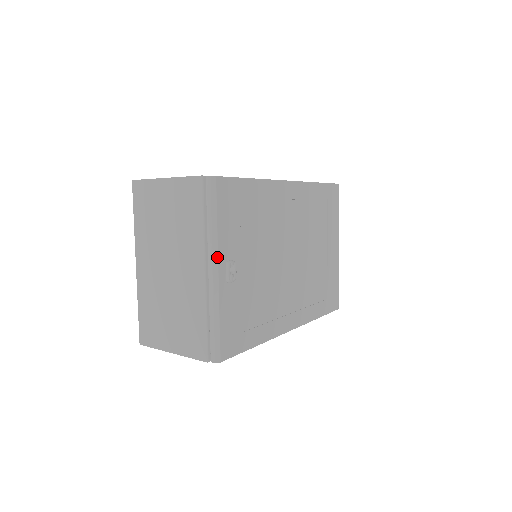
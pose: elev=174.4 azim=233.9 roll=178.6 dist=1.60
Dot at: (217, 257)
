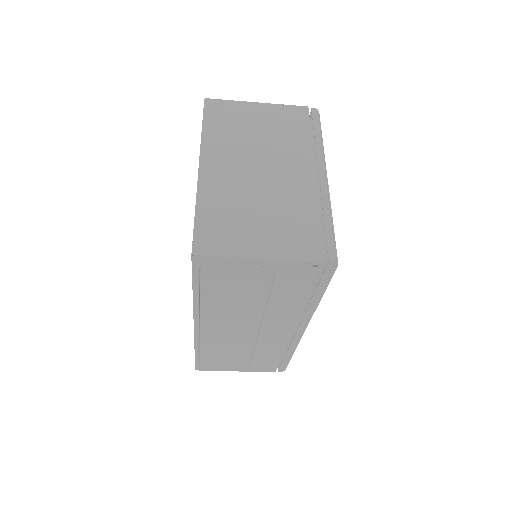
Dot at: occluded
